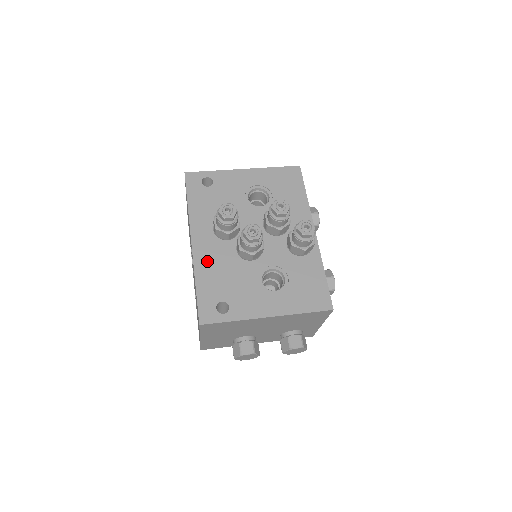
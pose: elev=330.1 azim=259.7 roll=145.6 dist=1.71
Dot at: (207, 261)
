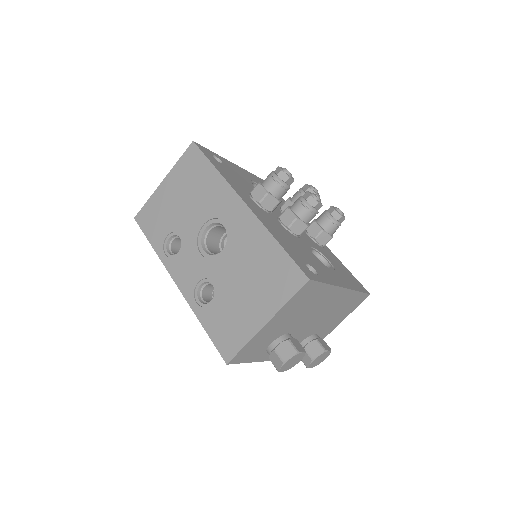
Dot at: (269, 224)
